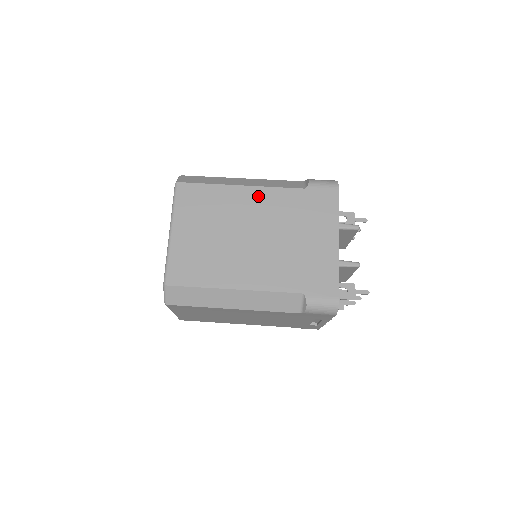
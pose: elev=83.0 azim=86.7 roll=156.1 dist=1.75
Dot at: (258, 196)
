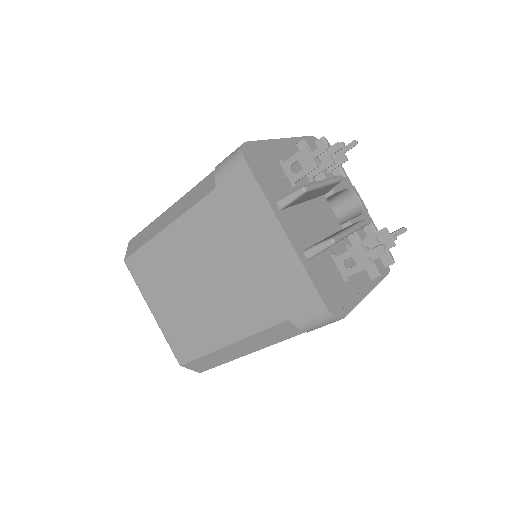
Dot at: (184, 230)
